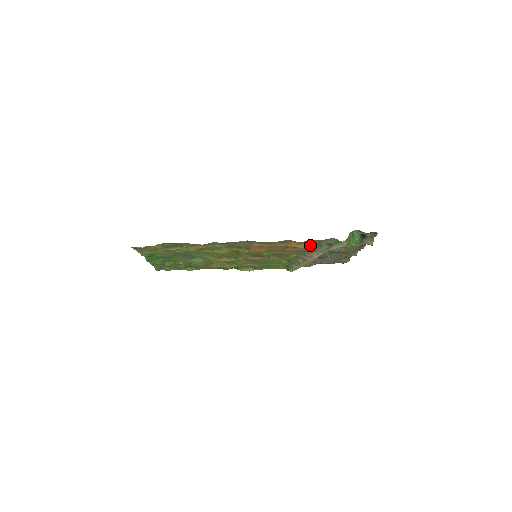
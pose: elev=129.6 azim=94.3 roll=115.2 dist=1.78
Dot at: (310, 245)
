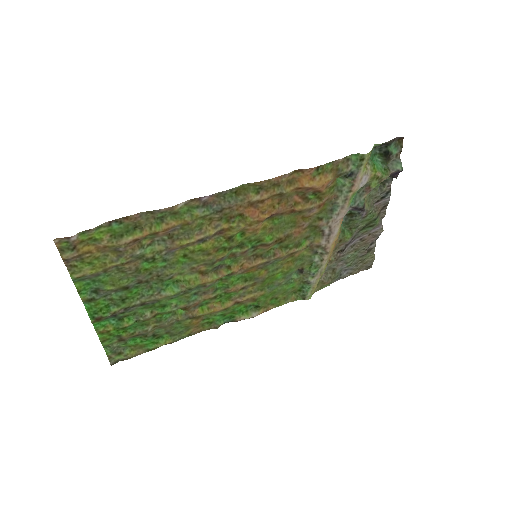
Dot at: (327, 178)
